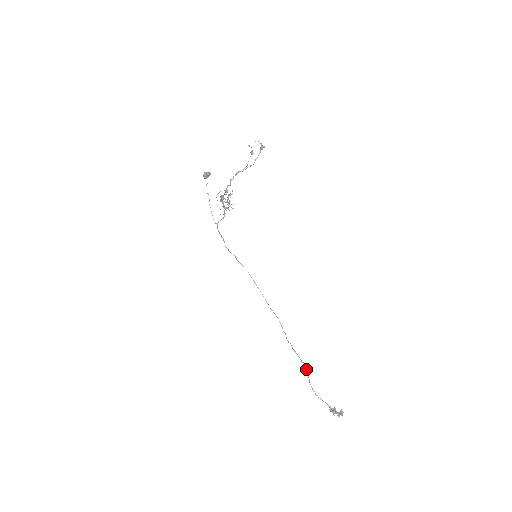
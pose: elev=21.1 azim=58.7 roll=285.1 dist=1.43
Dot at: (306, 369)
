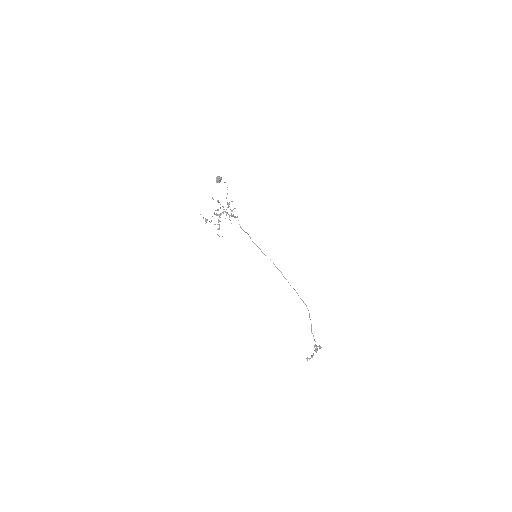
Dot at: occluded
